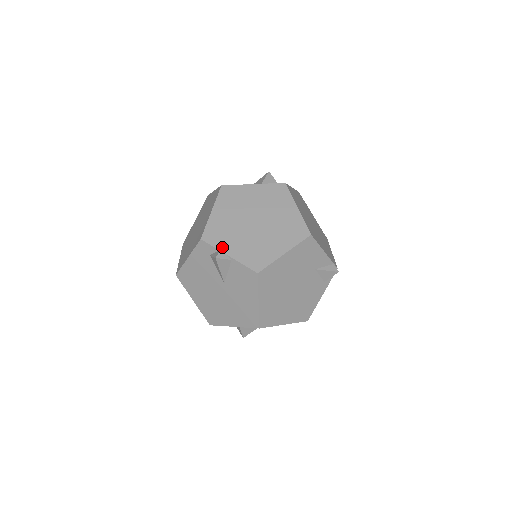
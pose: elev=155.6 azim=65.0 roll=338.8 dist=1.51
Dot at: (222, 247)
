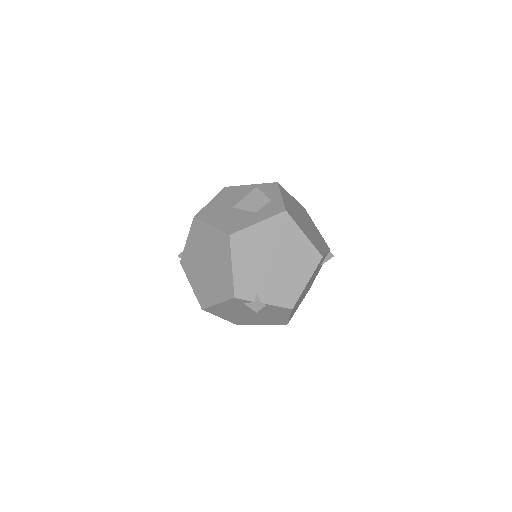
Dot at: (256, 299)
